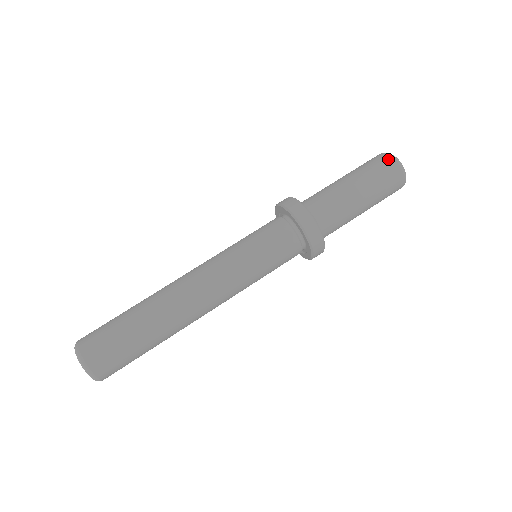
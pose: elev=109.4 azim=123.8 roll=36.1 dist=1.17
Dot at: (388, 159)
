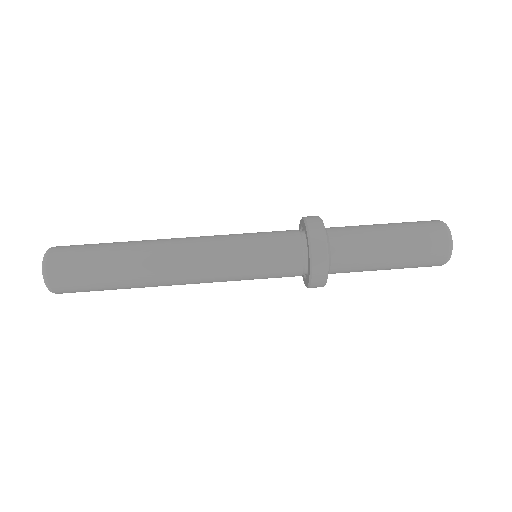
Dot at: (434, 220)
